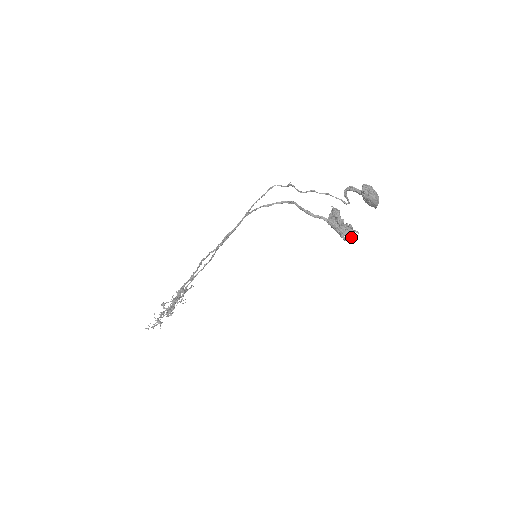
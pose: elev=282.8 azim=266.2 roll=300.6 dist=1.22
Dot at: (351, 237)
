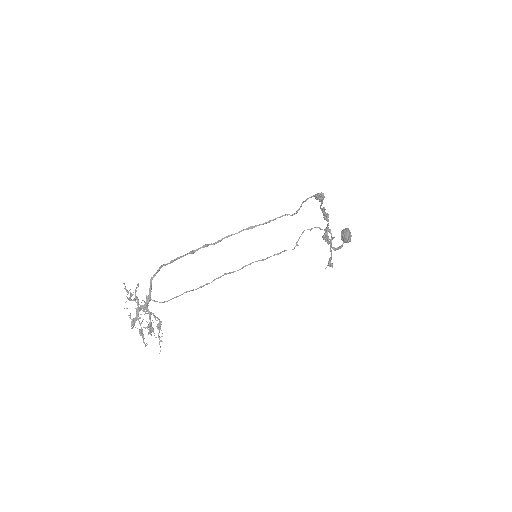
Dot at: (327, 213)
